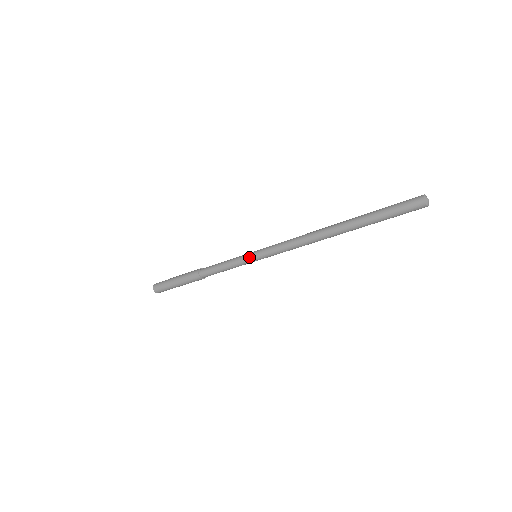
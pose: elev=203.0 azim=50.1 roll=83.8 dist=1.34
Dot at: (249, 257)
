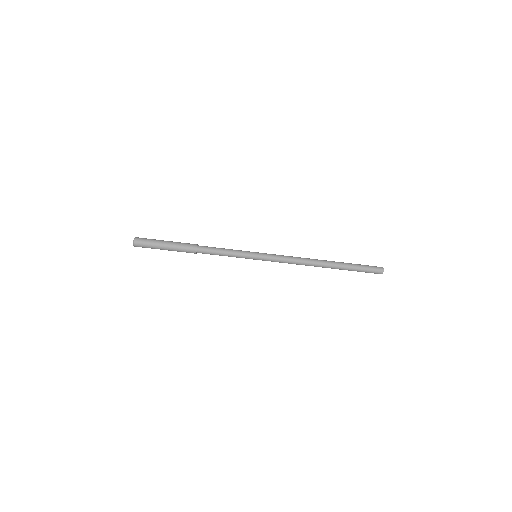
Dot at: (253, 256)
